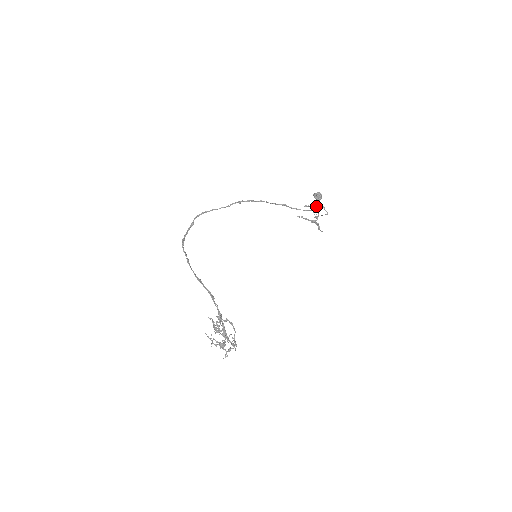
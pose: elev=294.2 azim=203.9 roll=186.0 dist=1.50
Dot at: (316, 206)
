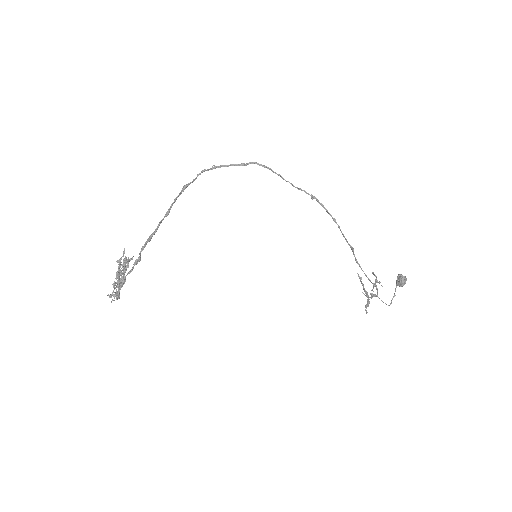
Dot at: occluded
